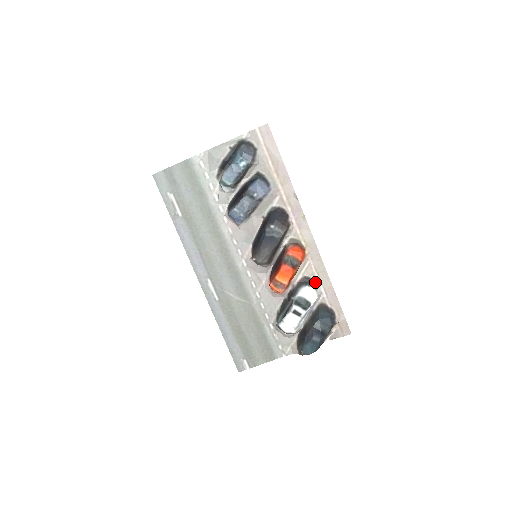
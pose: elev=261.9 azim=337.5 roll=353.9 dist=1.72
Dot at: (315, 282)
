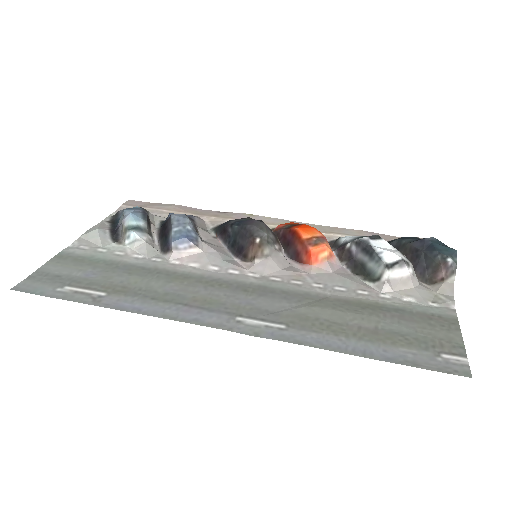
Dot at: occluded
